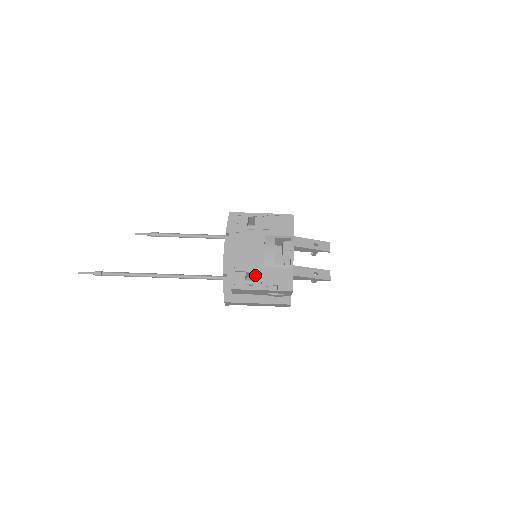
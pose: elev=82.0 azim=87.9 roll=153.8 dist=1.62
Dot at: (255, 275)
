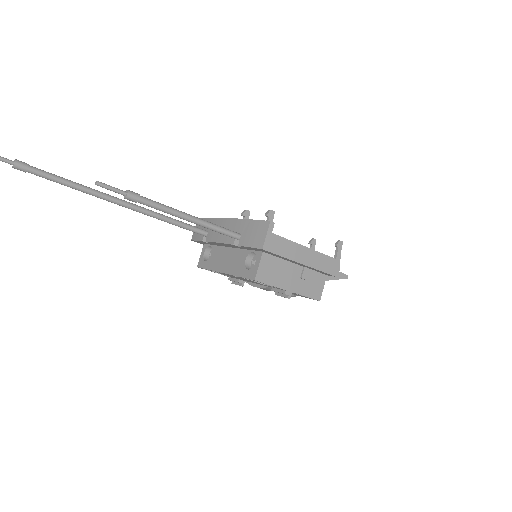
Dot at: occluded
